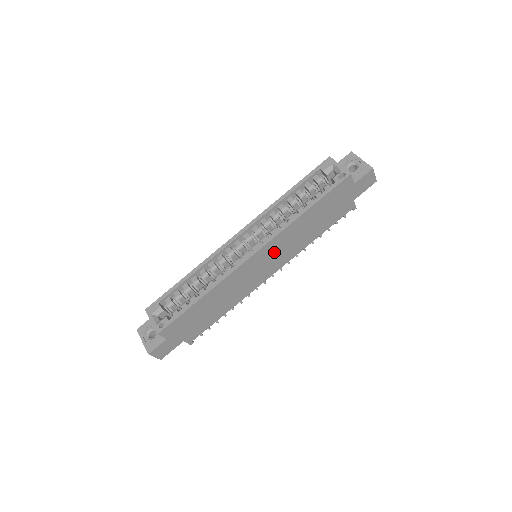
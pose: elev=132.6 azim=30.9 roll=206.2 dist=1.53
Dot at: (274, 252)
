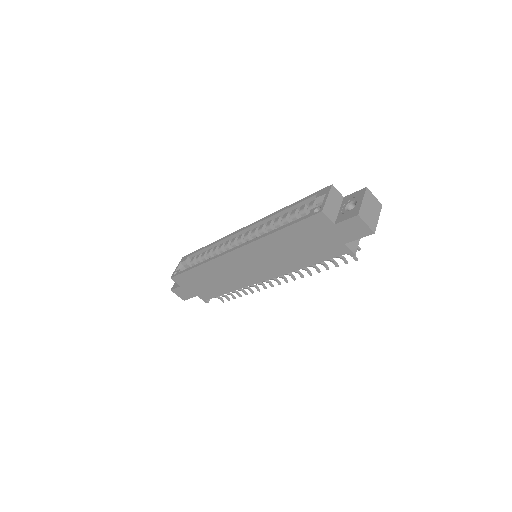
Dot at: (255, 259)
